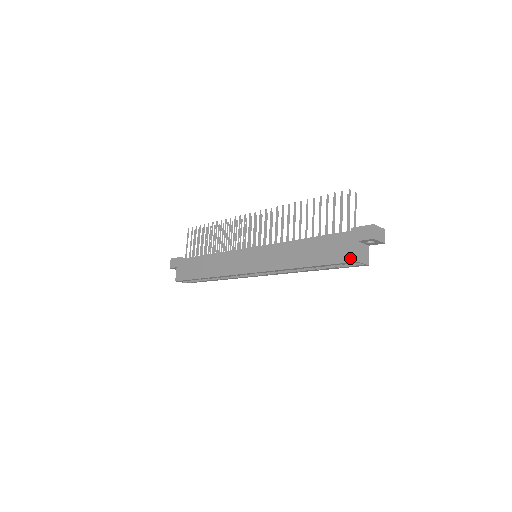
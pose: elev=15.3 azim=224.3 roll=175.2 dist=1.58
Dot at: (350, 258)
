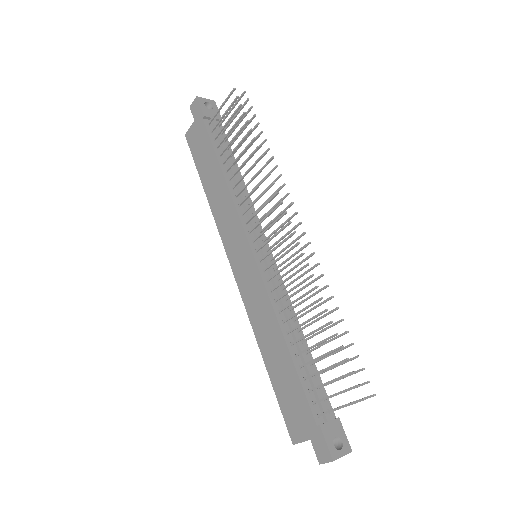
Dot at: (292, 433)
